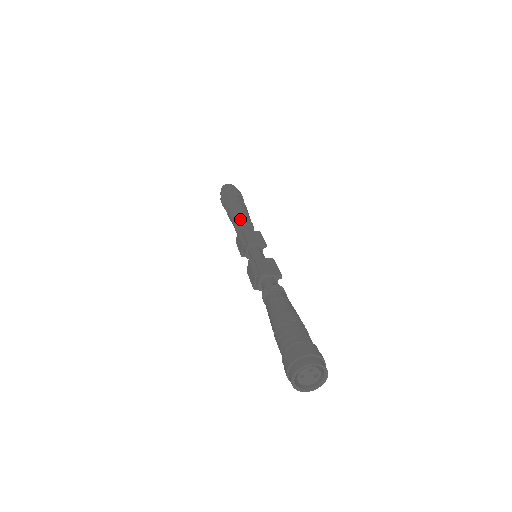
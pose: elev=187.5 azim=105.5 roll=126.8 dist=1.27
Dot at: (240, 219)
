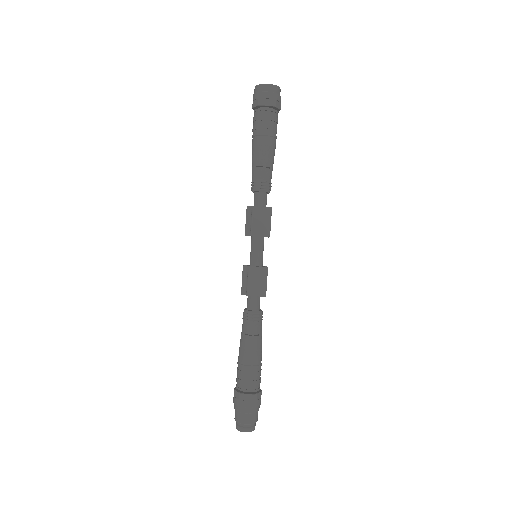
Dot at: occluded
